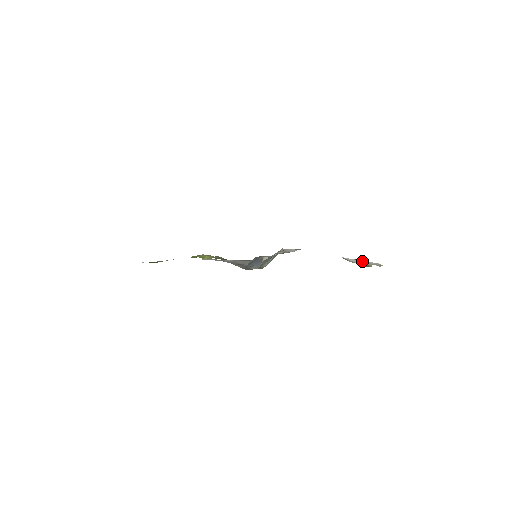
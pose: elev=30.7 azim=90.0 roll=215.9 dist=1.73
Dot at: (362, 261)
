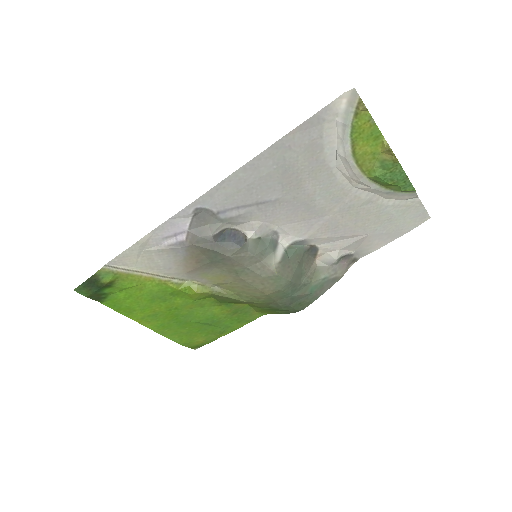
Dot at: (336, 120)
